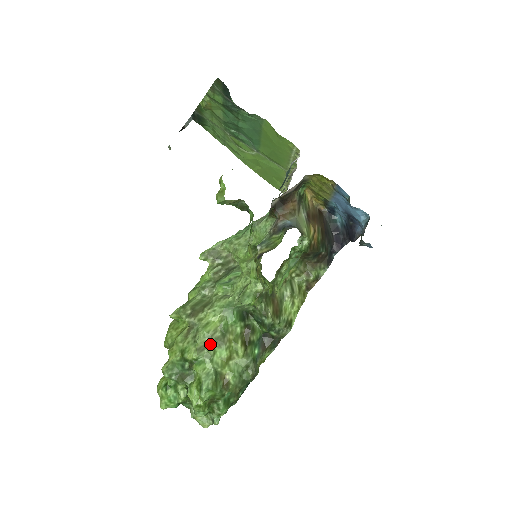
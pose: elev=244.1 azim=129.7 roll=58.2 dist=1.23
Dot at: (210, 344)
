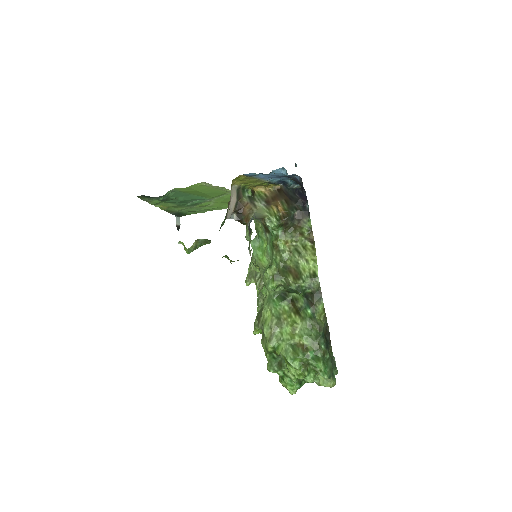
Dot at: (275, 331)
